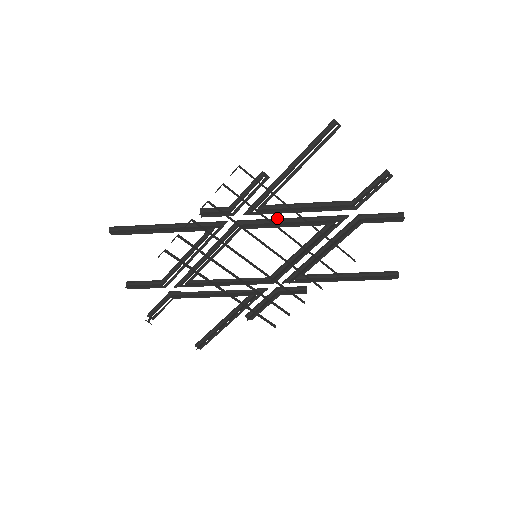
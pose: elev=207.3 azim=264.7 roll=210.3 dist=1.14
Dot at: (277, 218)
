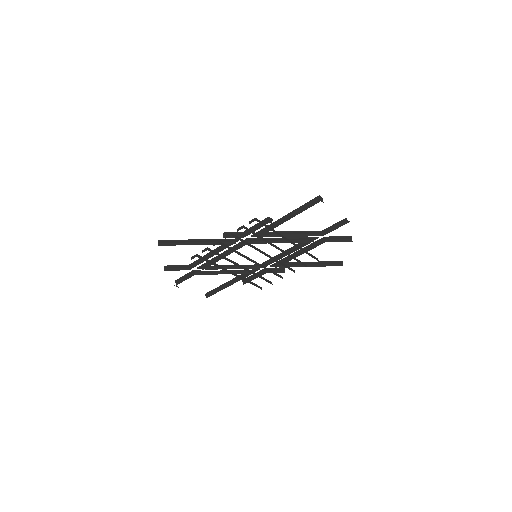
Dot at: occluded
